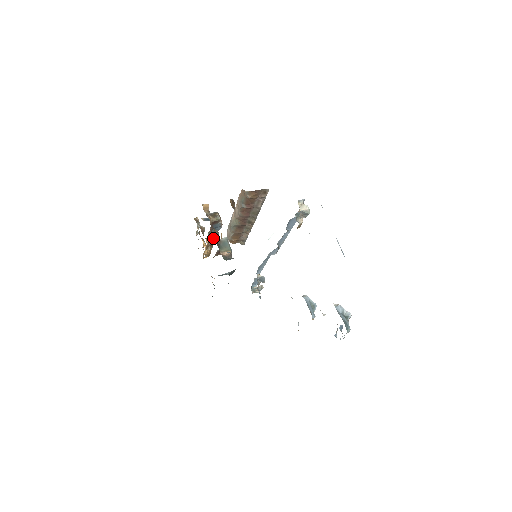
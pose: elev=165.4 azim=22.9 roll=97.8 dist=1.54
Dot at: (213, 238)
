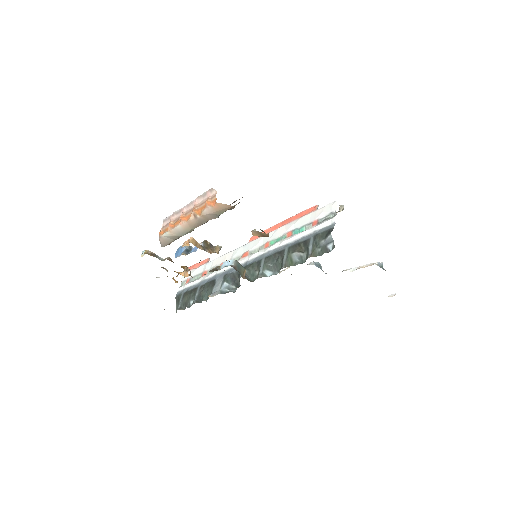
Dot at: occluded
